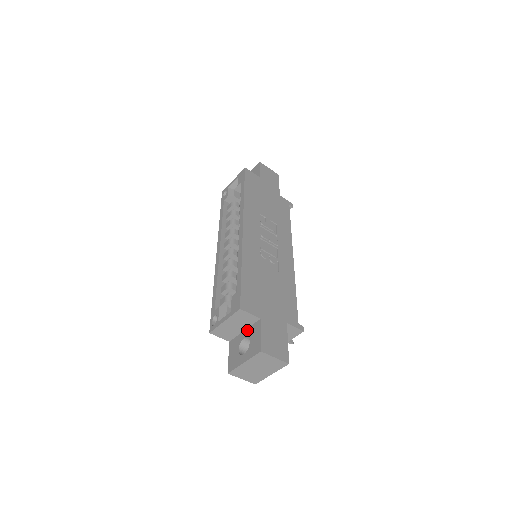
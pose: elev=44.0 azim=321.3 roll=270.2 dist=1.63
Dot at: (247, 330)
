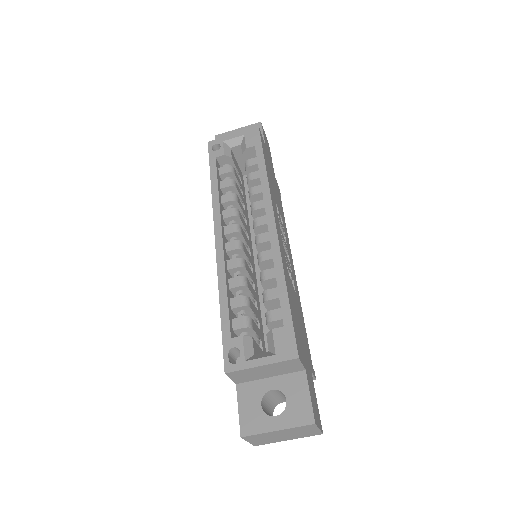
Dot at: (278, 379)
